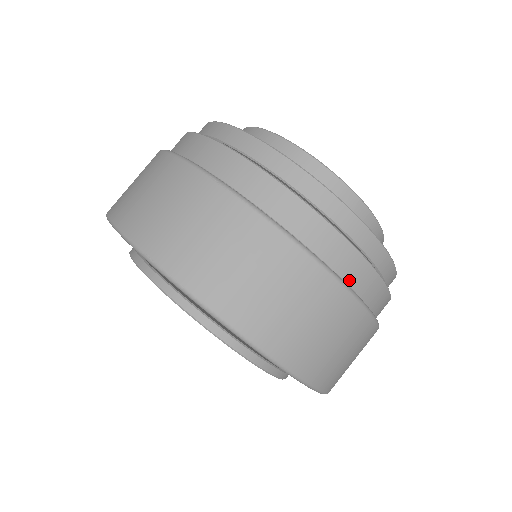
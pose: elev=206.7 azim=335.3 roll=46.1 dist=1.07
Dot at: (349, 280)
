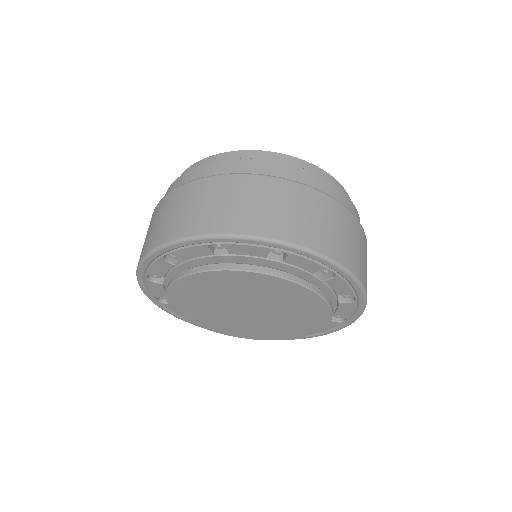
Dot at: occluded
